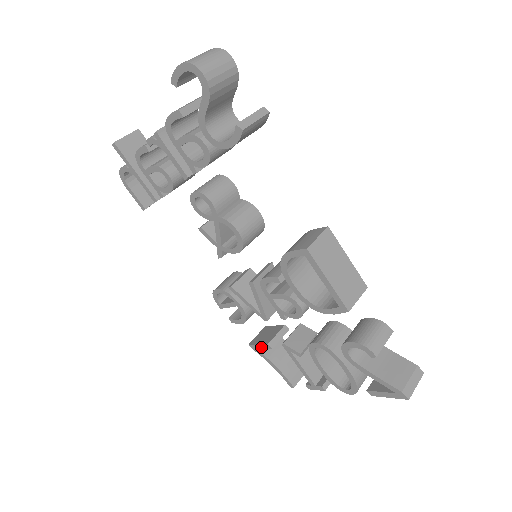
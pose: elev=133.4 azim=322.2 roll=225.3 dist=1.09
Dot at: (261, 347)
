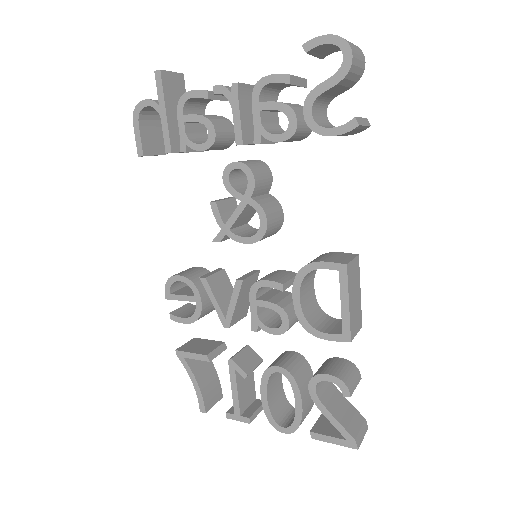
Dot at: (193, 356)
